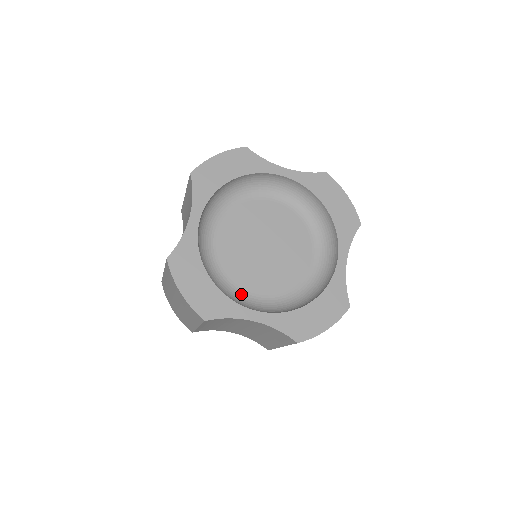
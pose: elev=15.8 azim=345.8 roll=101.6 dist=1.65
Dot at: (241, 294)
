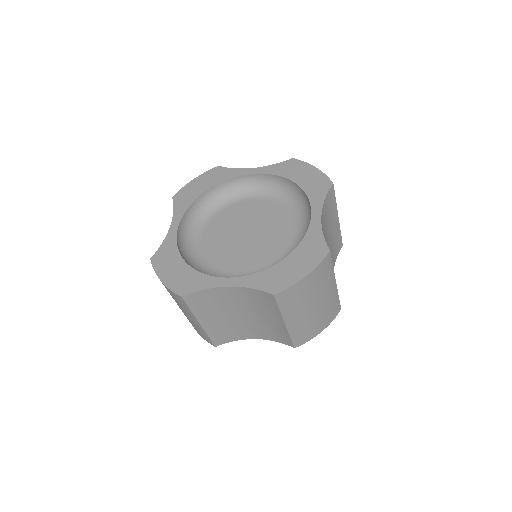
Dot at: (225, 276)
